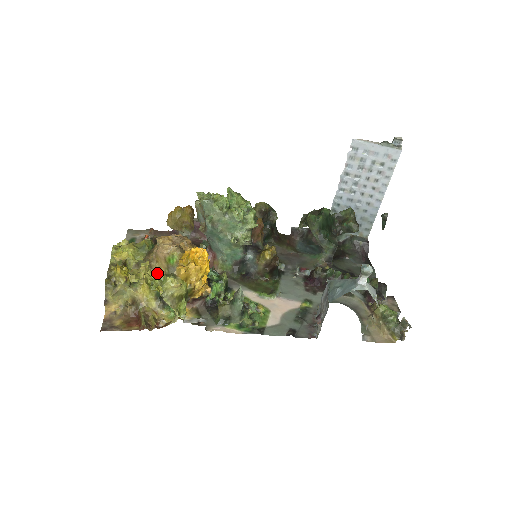
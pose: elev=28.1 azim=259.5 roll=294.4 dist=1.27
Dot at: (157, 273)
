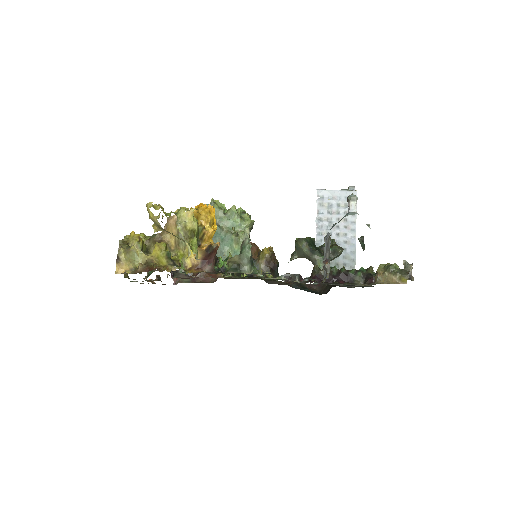
Dot at: occluded
